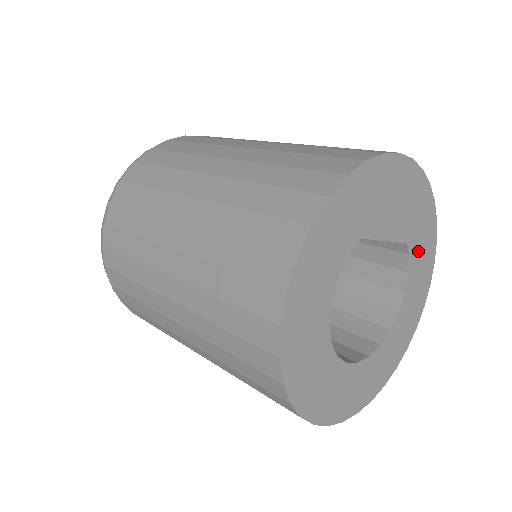
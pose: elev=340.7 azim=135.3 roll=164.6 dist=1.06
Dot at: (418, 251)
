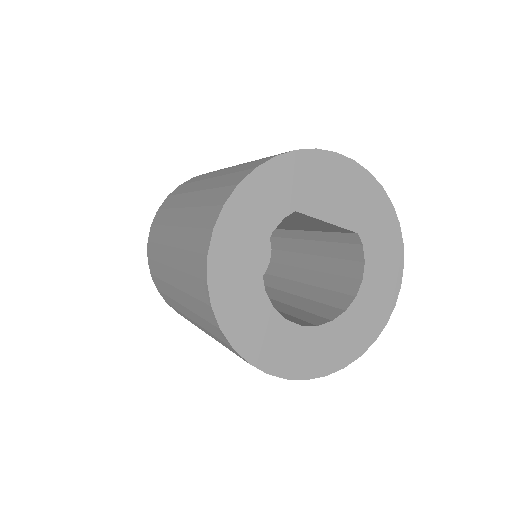
Dot at: (376, 246)
